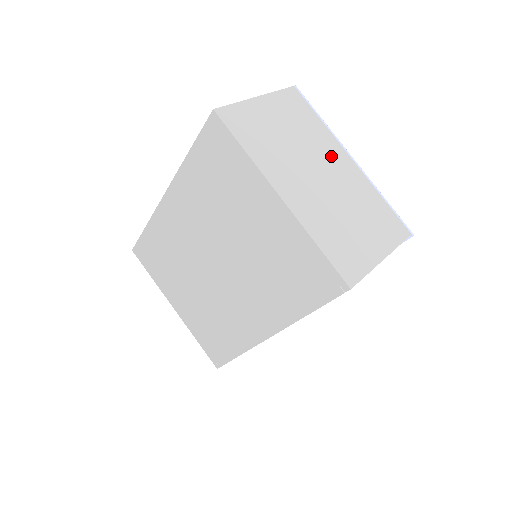
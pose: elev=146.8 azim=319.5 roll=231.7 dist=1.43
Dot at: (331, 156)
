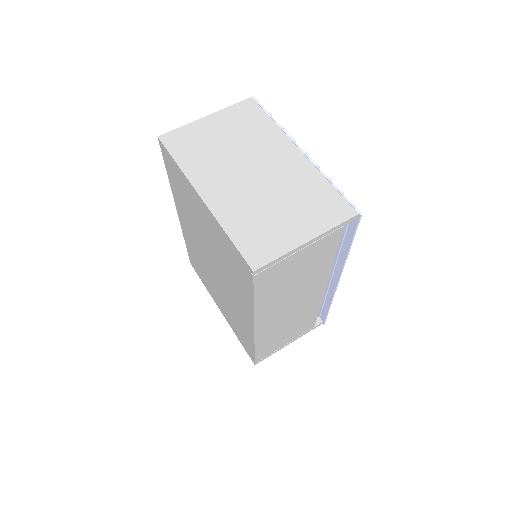
Dot at: (274, 152)
